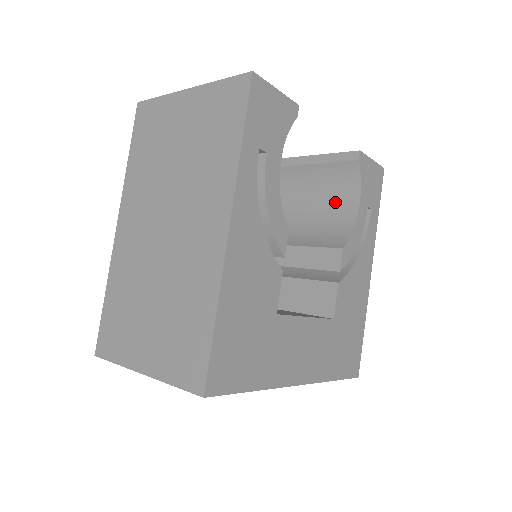
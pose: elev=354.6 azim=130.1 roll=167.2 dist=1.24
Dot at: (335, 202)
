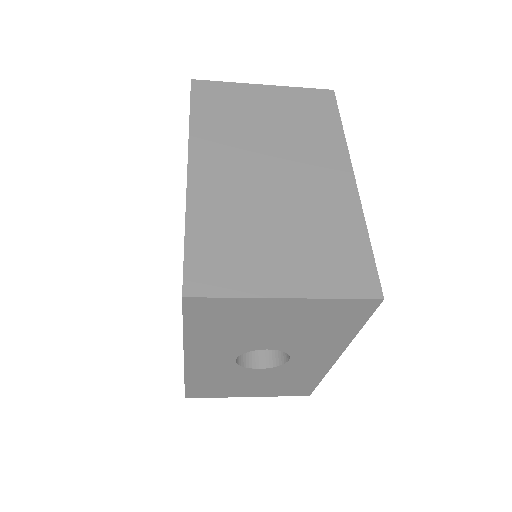
Dot at: occluded
